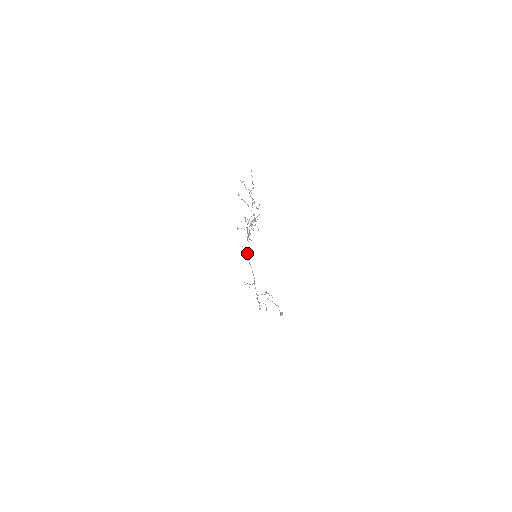
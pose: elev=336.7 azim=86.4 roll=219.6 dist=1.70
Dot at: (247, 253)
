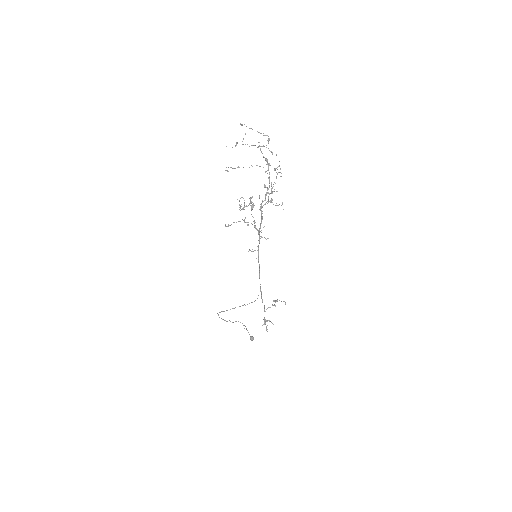
Dot at: (258, 251)
